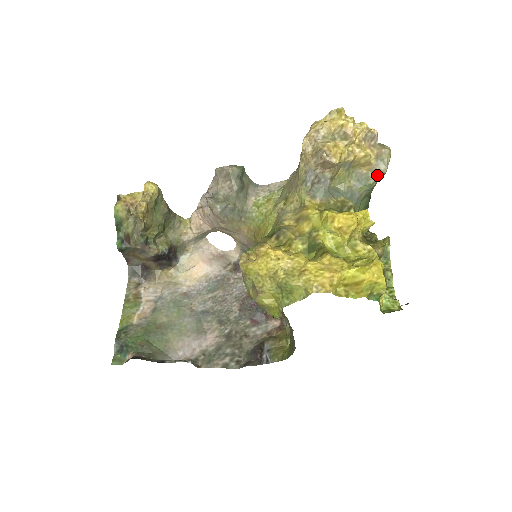
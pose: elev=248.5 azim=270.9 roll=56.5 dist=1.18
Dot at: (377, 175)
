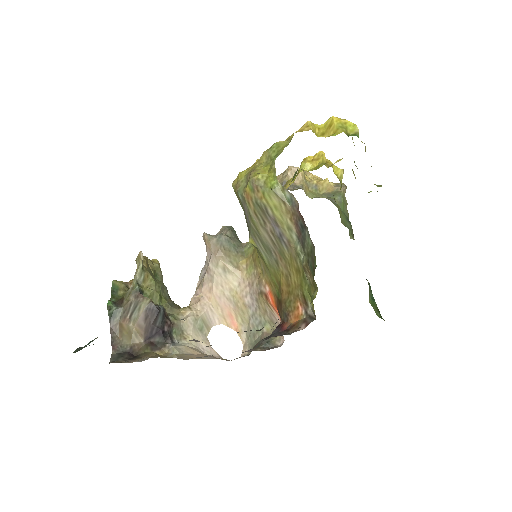
Dot at: (341, 190)
